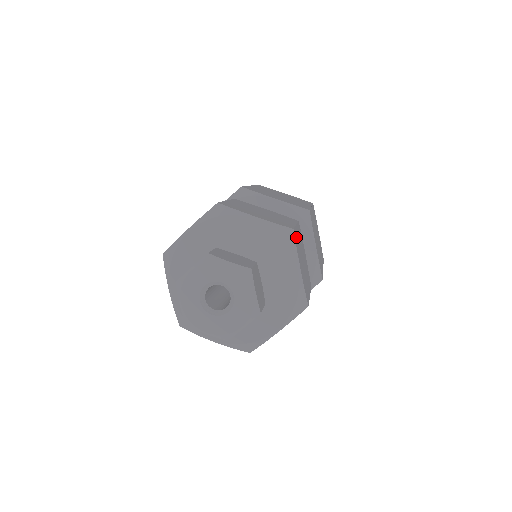
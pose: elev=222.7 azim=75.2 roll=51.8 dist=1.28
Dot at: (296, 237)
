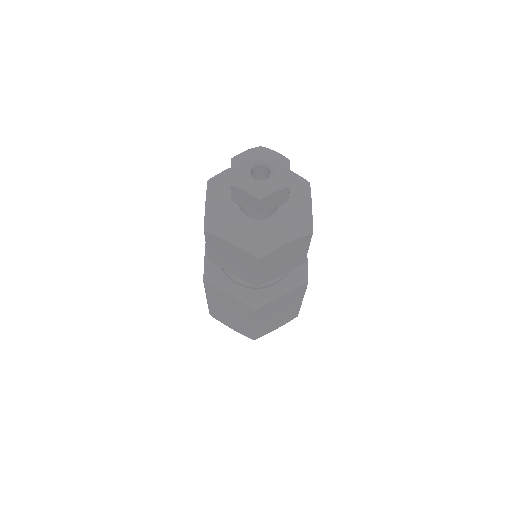
Dot at: occluded
